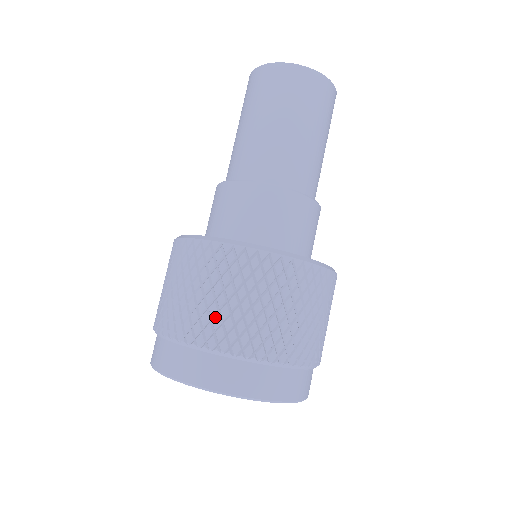
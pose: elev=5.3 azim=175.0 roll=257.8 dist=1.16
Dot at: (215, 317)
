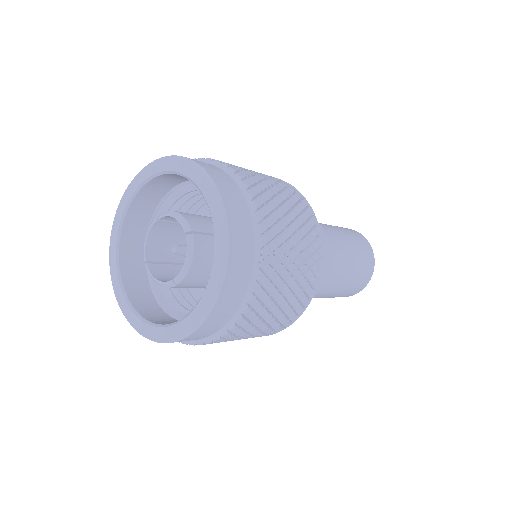
Dot at: (263, 185)
